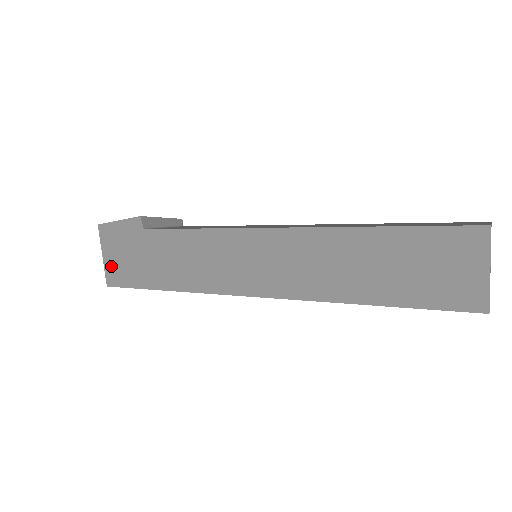
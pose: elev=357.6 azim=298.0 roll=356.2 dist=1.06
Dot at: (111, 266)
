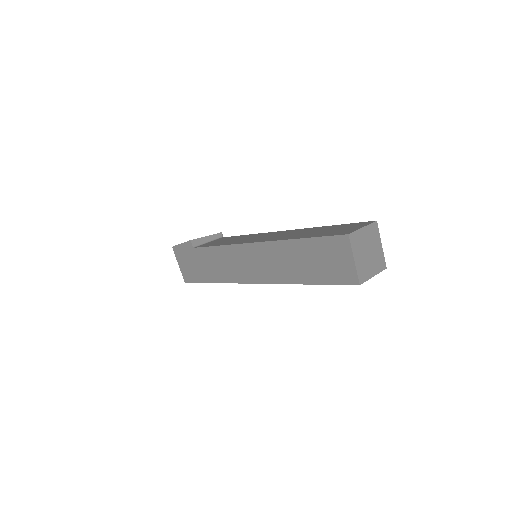
Dot at: (184, 271)
